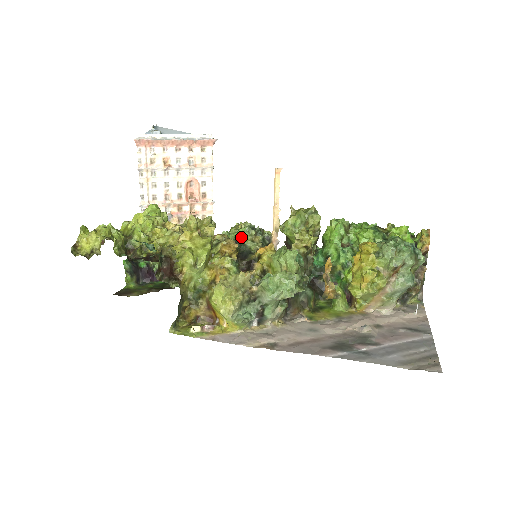
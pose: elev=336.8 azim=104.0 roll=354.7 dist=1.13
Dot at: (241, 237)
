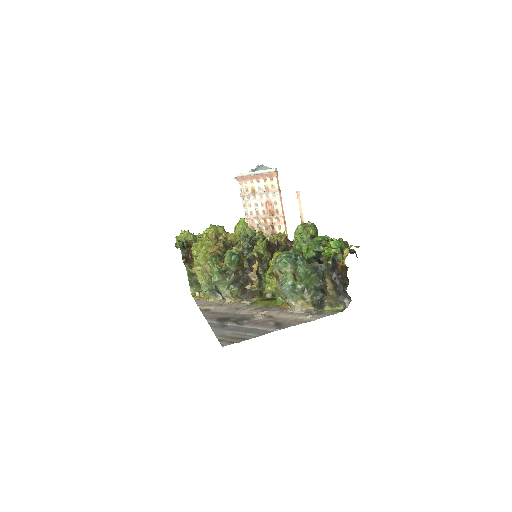
Dot at: occluded
